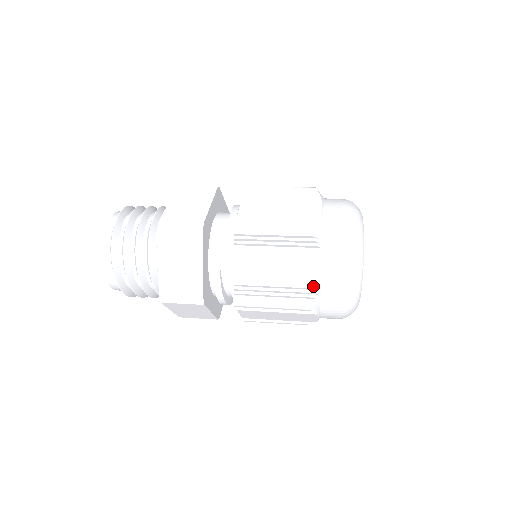
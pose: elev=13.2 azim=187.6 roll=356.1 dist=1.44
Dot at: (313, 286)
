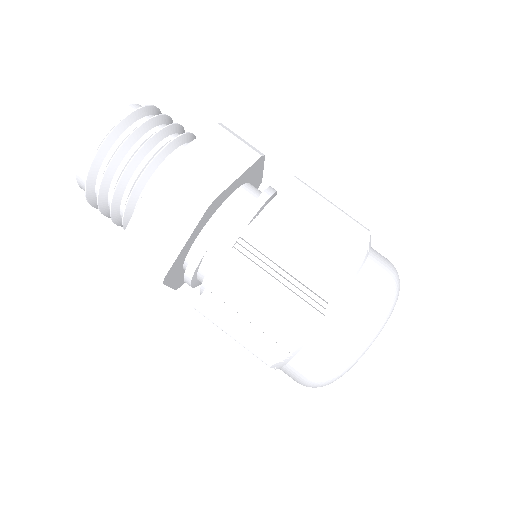
Dot at: (289, 349)
